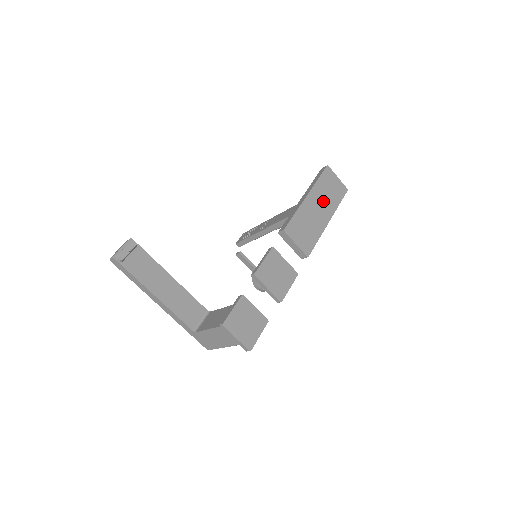
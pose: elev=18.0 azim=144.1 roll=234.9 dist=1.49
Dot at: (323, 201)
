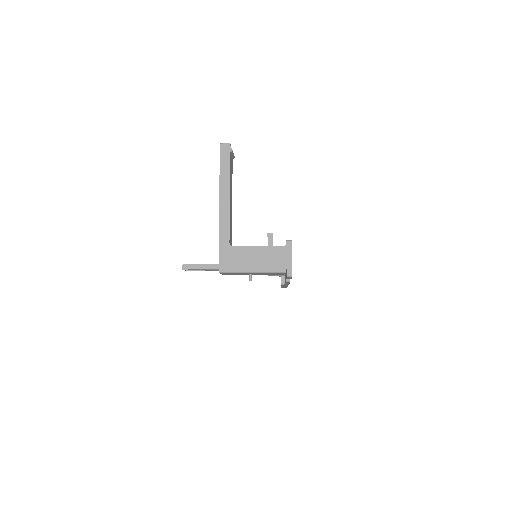
Dot at: occluded
